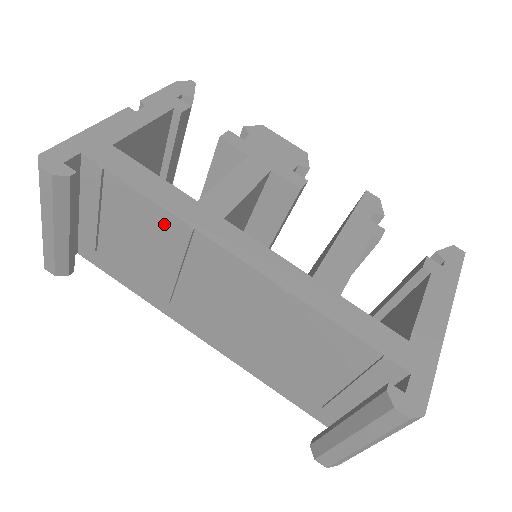
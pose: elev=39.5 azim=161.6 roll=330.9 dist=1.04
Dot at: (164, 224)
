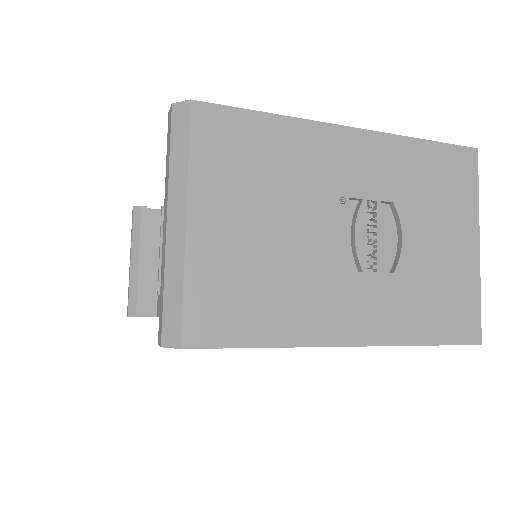
Dot at: occluded
